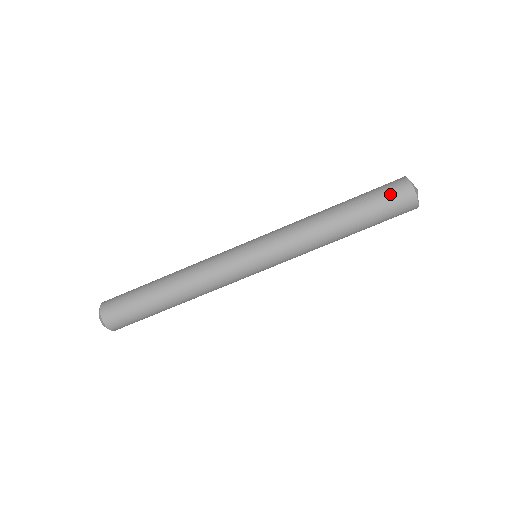
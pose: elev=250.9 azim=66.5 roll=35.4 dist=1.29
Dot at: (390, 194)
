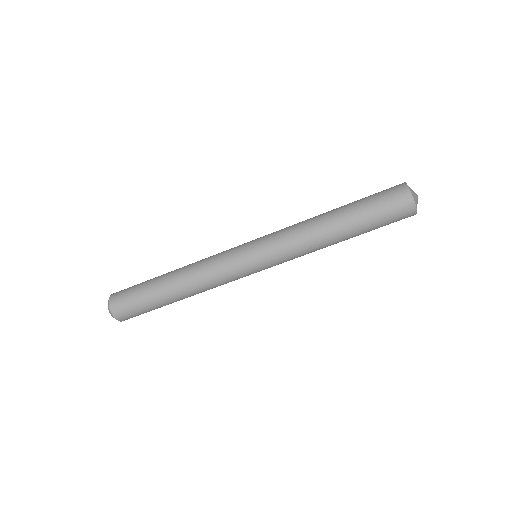
Dot at: (387, 198)
